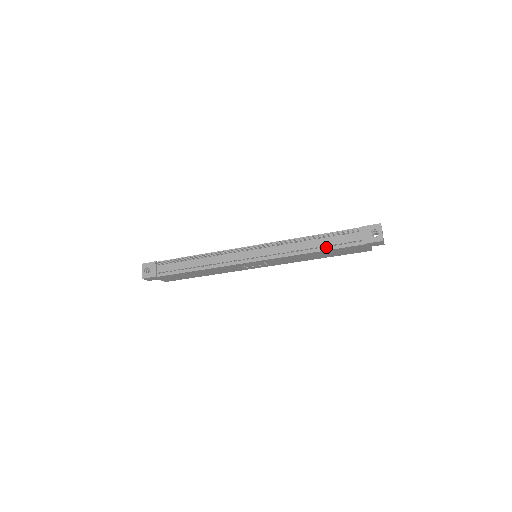
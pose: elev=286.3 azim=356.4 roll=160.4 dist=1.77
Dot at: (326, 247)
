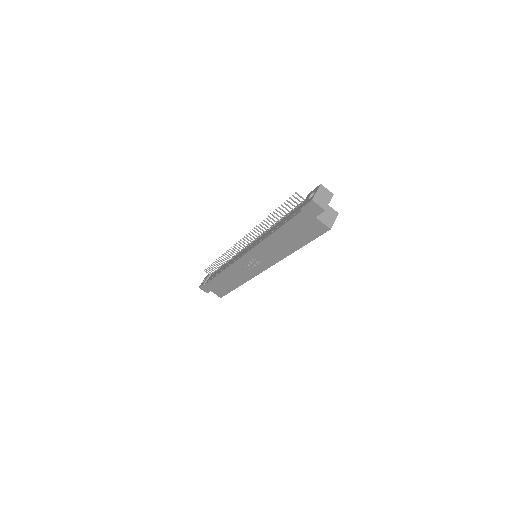
Dot at: (280, 225)
